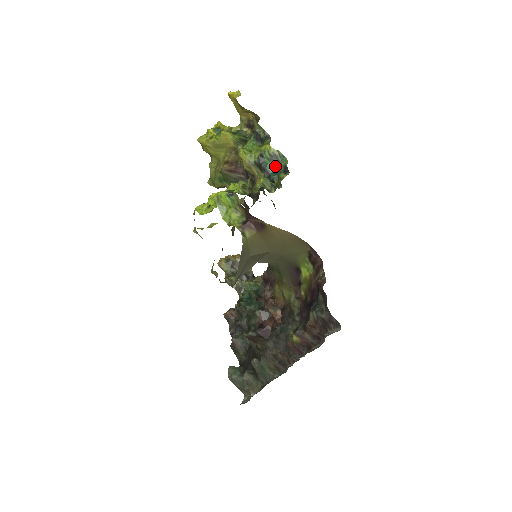
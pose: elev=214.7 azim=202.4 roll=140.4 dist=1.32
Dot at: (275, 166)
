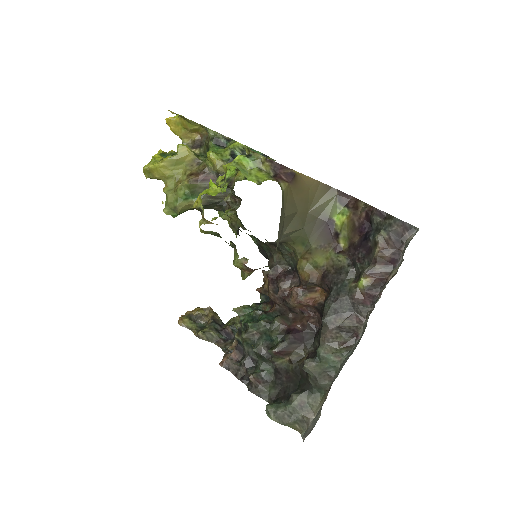
Dot at: occluded
